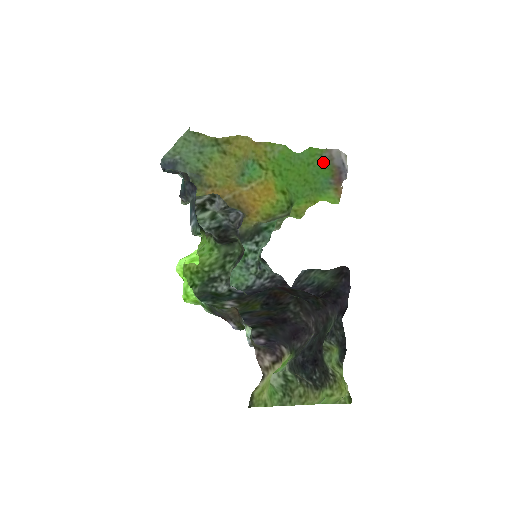
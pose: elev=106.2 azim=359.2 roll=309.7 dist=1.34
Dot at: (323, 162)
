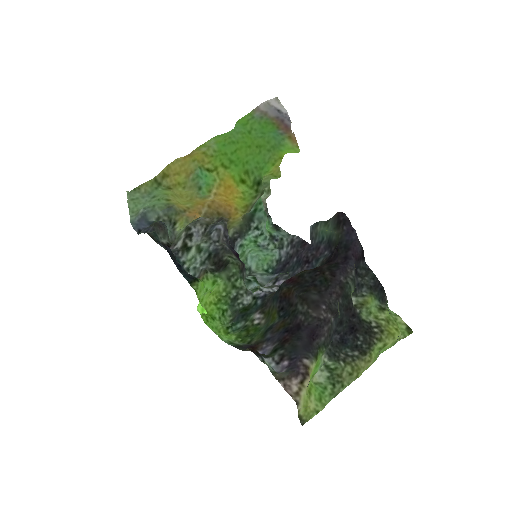
Dot at: (260, 121)
